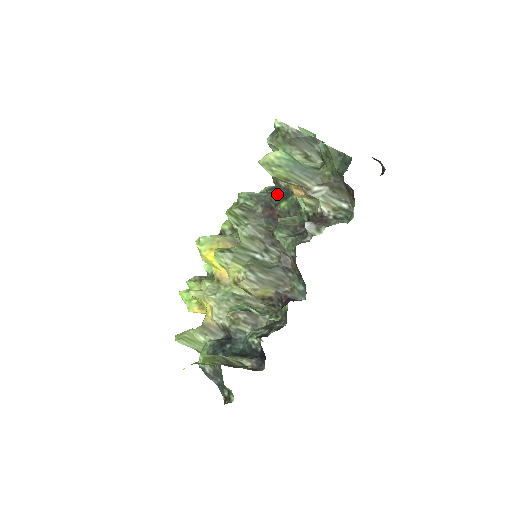
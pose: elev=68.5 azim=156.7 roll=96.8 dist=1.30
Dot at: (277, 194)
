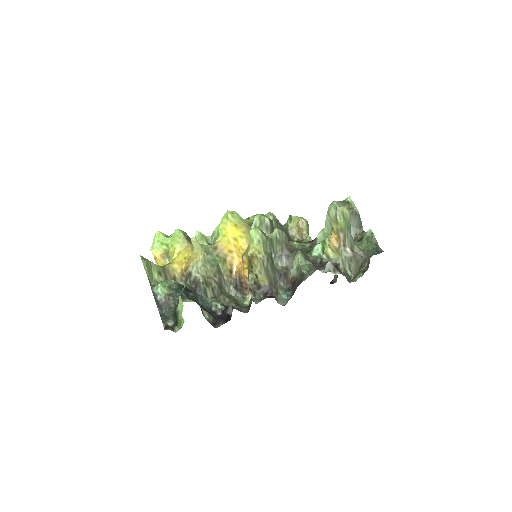
Dot at: occluded
